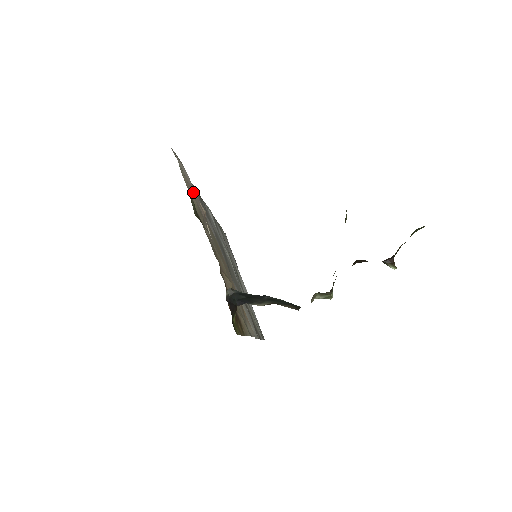
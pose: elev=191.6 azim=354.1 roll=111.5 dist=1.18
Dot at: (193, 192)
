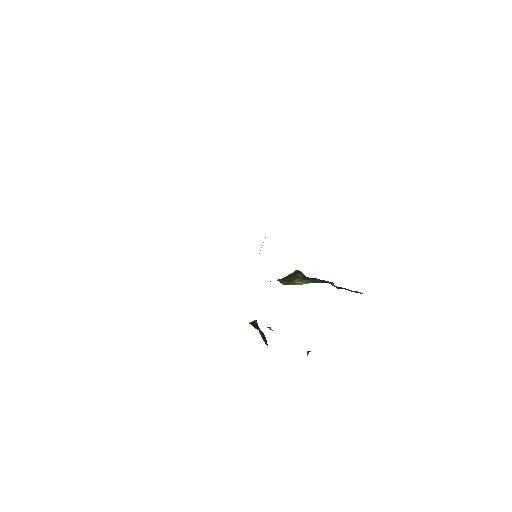
Dot at: occluded
